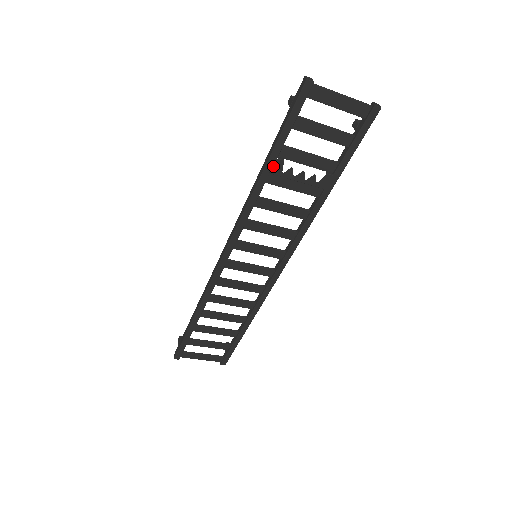
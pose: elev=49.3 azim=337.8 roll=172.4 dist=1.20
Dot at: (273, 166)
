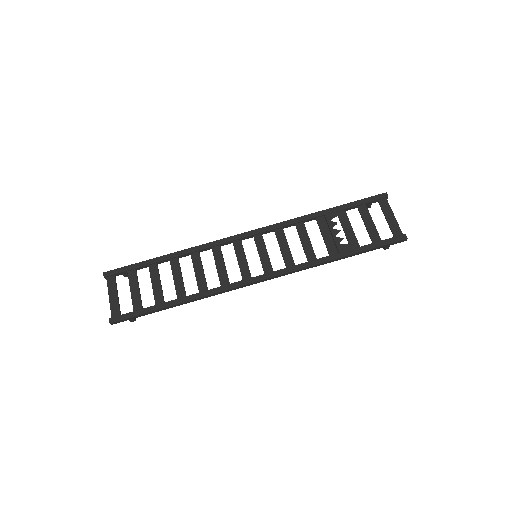
Dot at: (330, 213)
